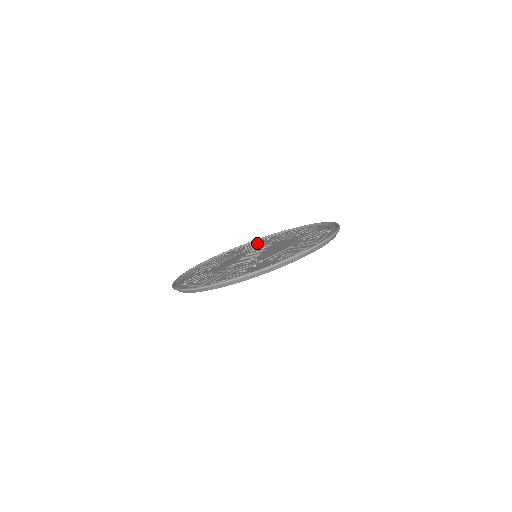
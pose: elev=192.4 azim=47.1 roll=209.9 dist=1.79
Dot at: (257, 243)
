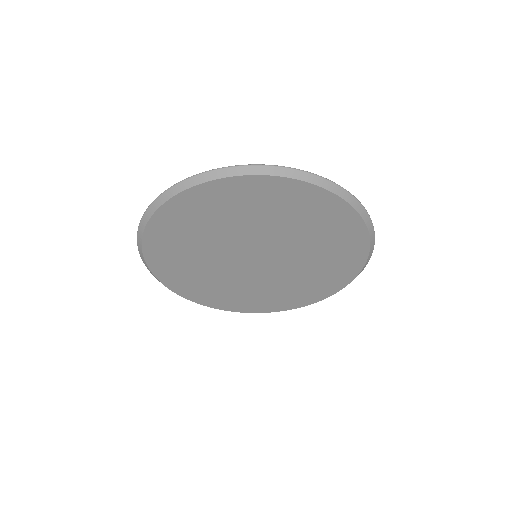
Dot at: occluded
